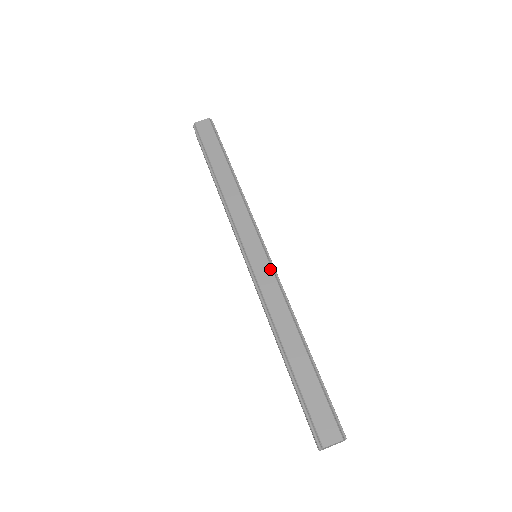
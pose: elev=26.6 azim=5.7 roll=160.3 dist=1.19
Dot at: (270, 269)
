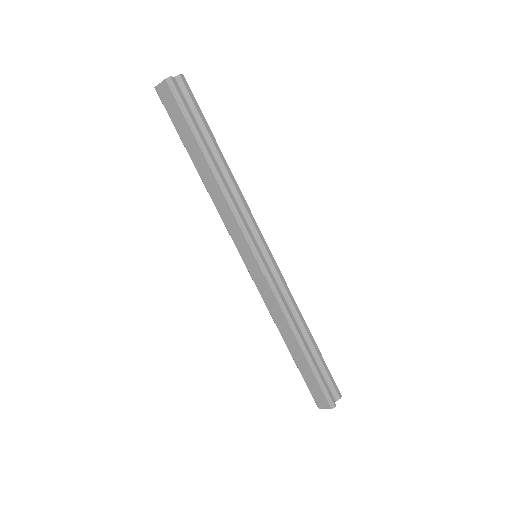
Dot at: (266, 281)
